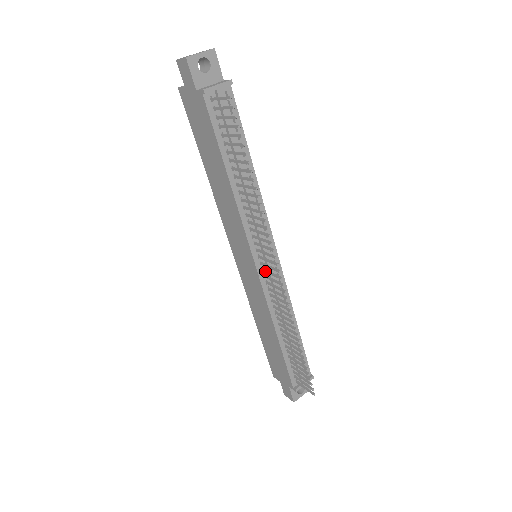
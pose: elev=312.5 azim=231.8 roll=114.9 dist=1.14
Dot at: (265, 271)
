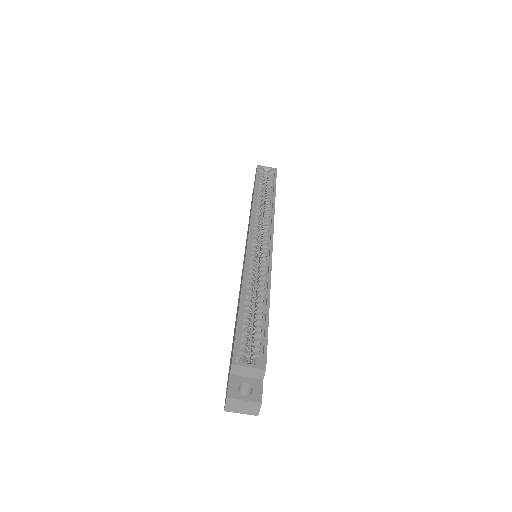
Dot at: occluded
